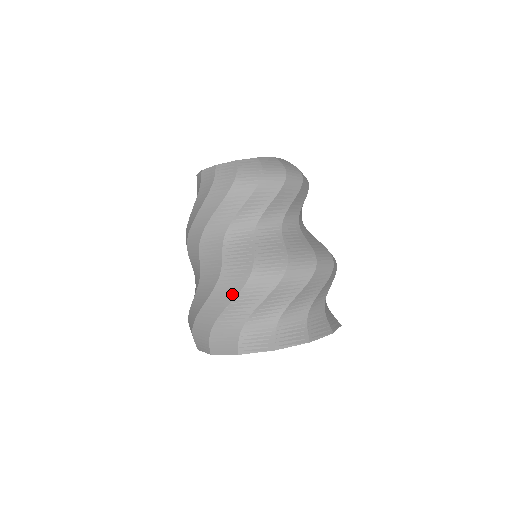
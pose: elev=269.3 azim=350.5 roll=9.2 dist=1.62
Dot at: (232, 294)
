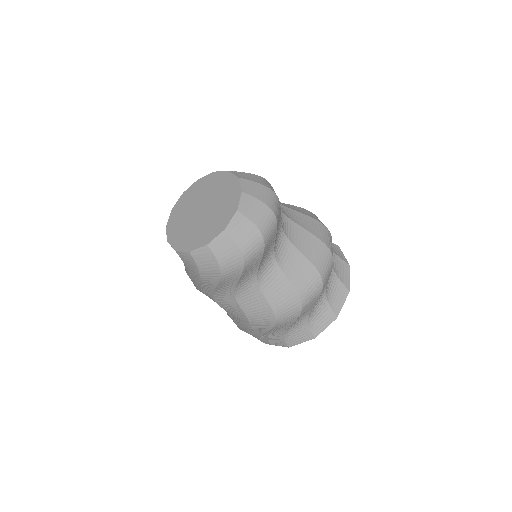
Dot at: (266, 329)
